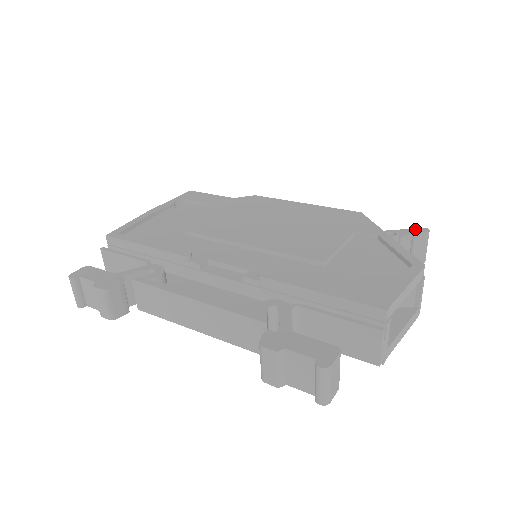
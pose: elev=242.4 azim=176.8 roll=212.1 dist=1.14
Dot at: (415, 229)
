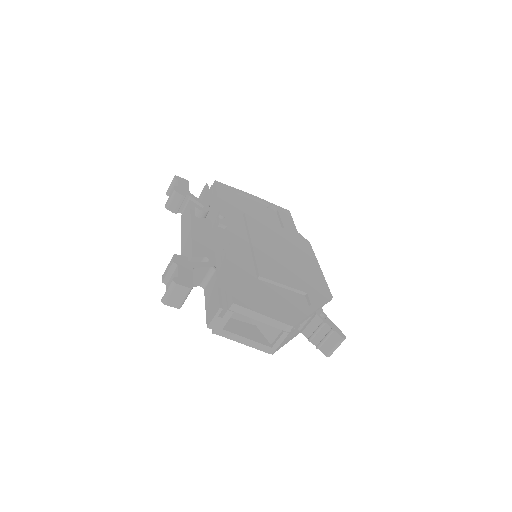
Dot at: (339, 330)
